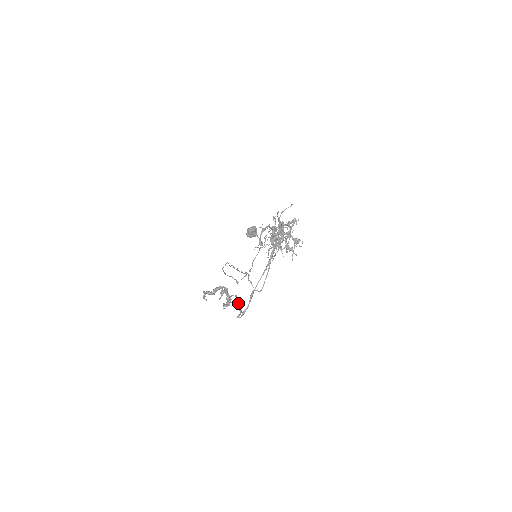
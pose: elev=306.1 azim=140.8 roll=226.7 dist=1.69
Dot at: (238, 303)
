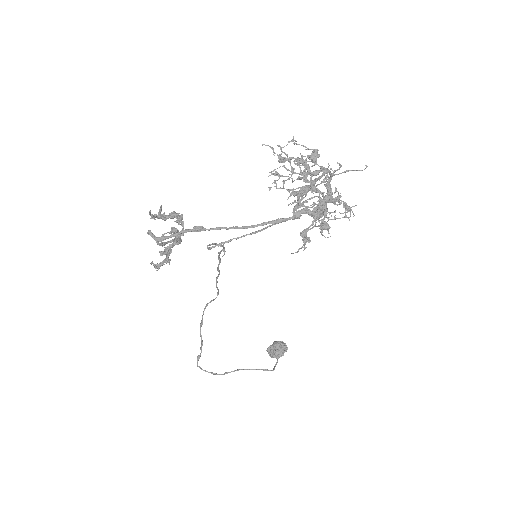
Dot at: (172, 240)
